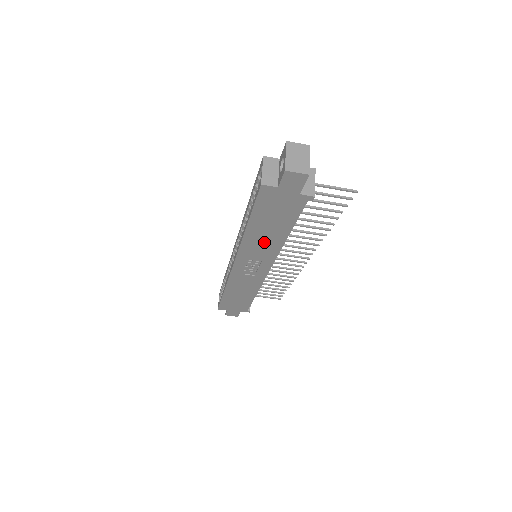
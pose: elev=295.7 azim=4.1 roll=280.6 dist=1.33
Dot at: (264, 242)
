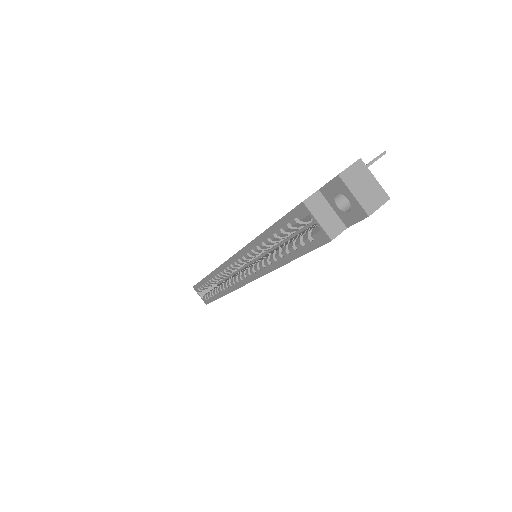
Dot at: occluded
